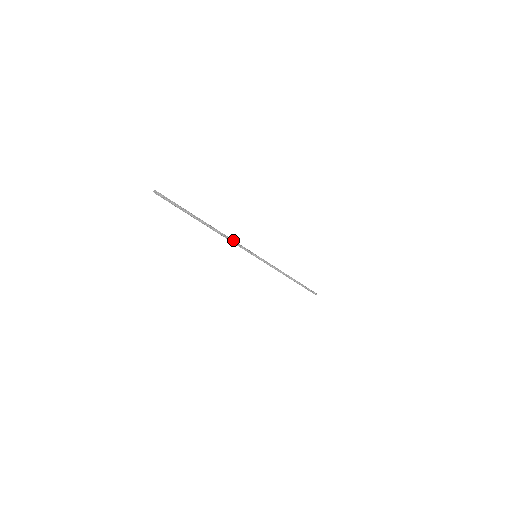
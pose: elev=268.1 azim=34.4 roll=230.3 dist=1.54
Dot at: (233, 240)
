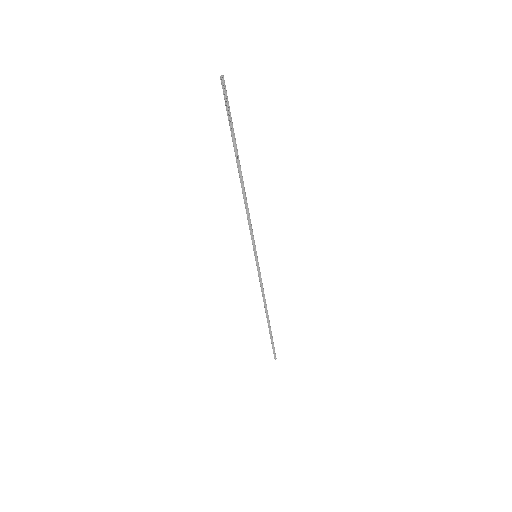
Dot at: (249, 214)
